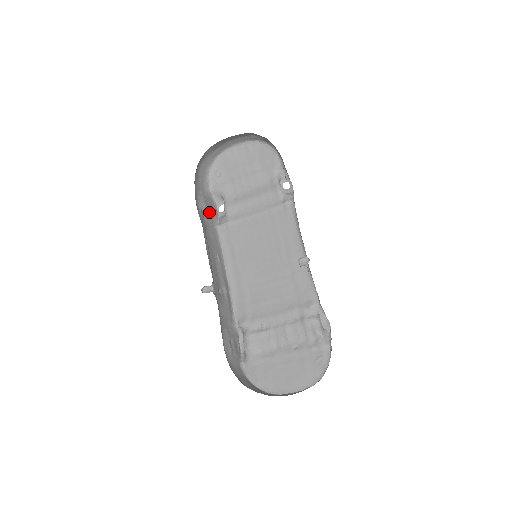
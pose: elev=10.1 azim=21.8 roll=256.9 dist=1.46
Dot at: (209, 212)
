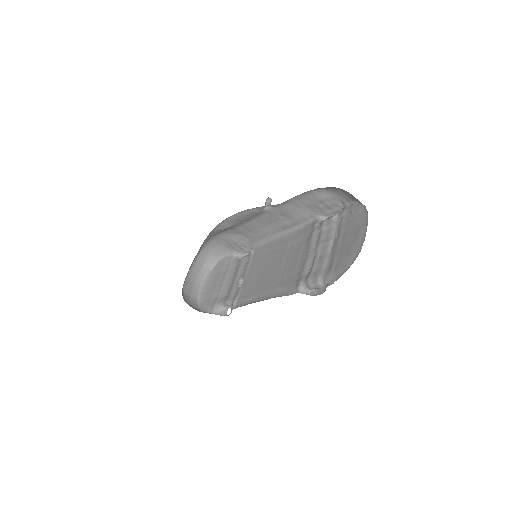
Dot at: occluded
